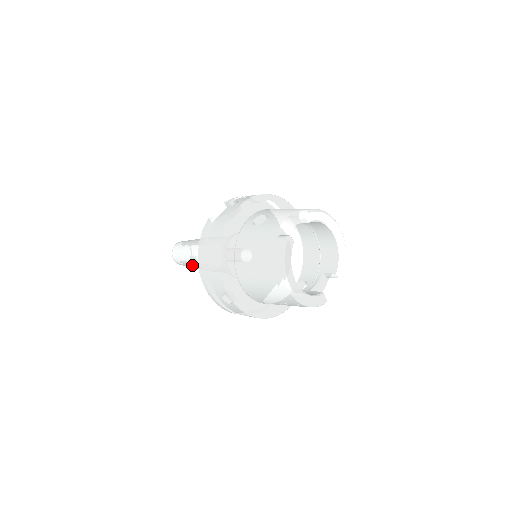
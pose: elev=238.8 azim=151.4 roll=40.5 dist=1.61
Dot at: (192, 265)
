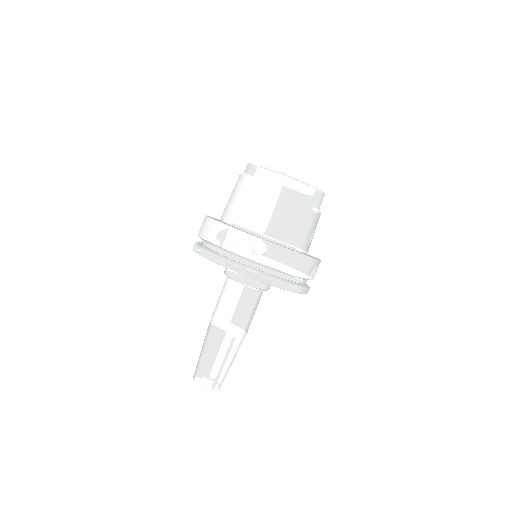
Dot at: (221, 351)
